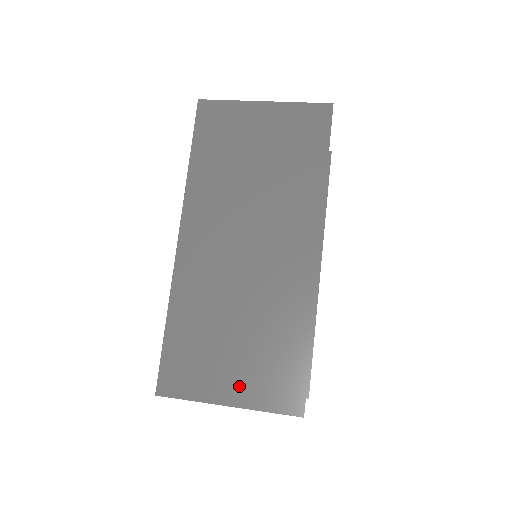
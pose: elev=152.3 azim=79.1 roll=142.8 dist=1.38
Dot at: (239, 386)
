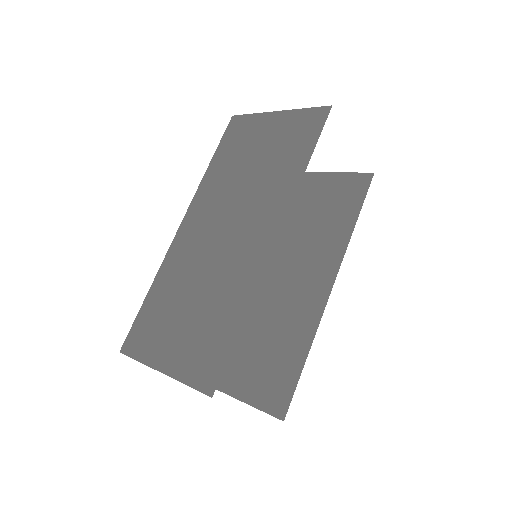
Dot at: (175, 355)
